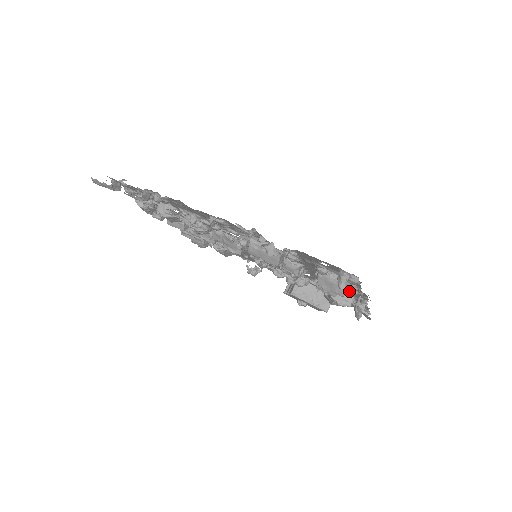
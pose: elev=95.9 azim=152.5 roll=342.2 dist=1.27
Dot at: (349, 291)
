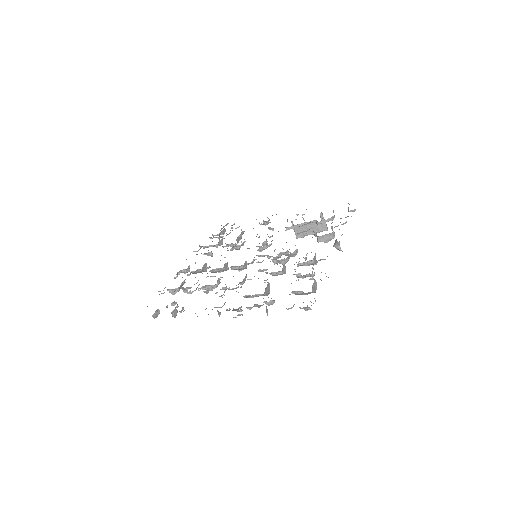
Dot at: (321, 259)
